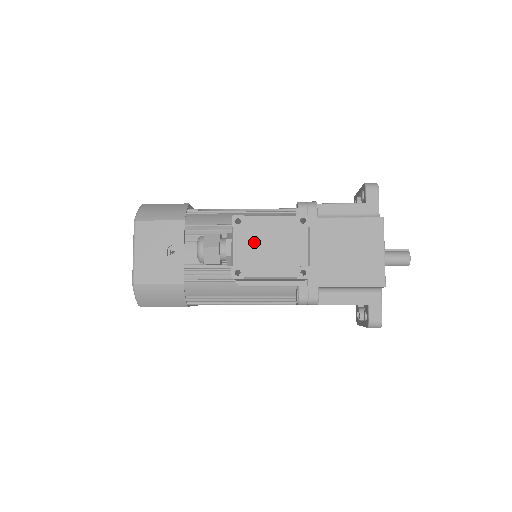
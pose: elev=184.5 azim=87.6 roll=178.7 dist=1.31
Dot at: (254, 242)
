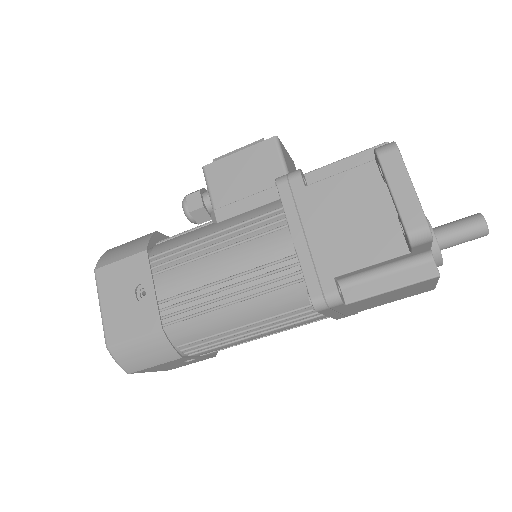
Dot at: occluded
